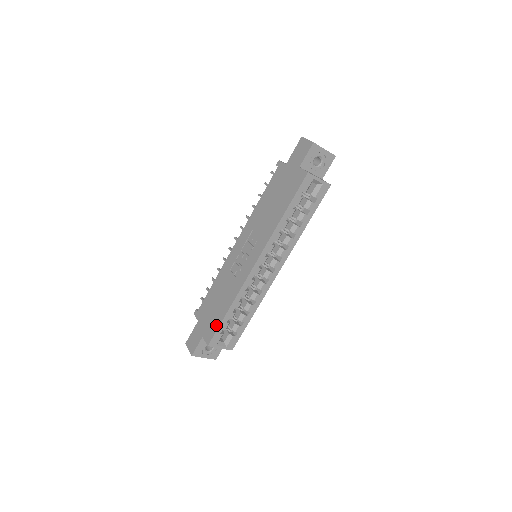
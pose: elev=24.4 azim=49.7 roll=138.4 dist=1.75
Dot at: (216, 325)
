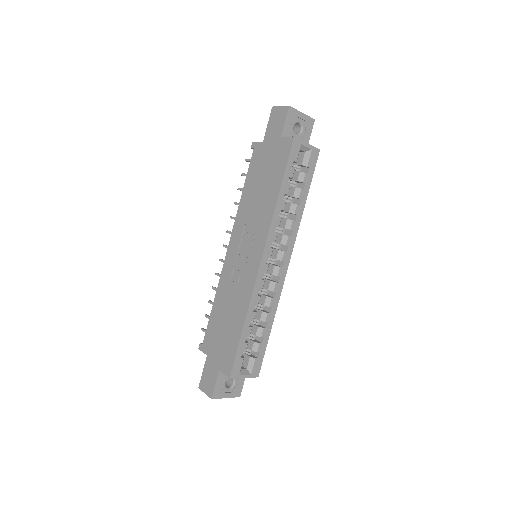
Dot at: (233, 349)
